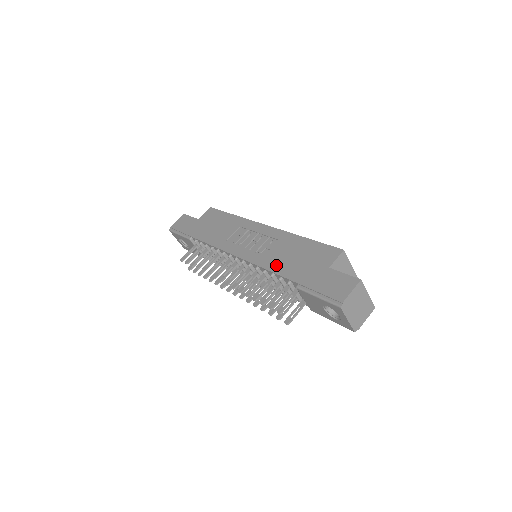
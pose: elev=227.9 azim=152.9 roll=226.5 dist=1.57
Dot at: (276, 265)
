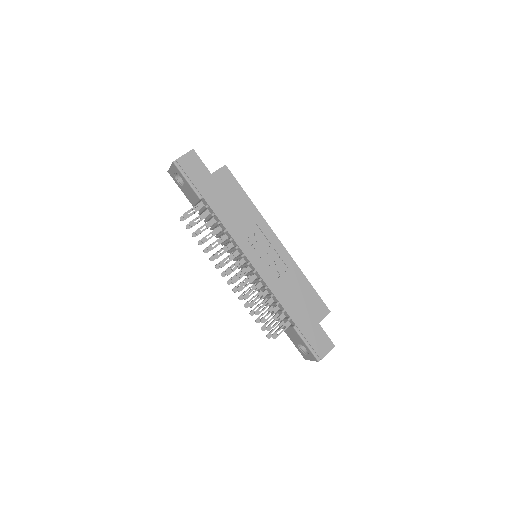
Dot at: (283, 297)
